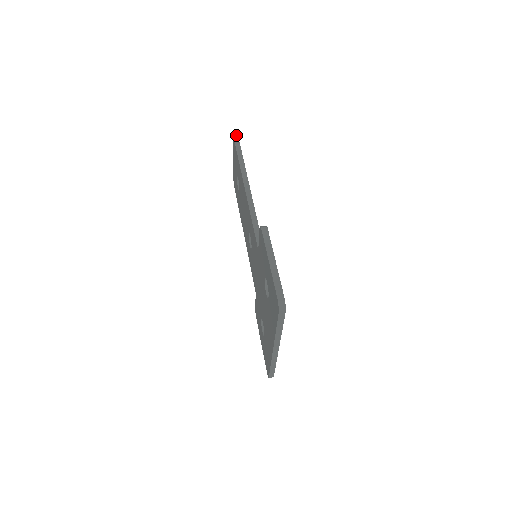
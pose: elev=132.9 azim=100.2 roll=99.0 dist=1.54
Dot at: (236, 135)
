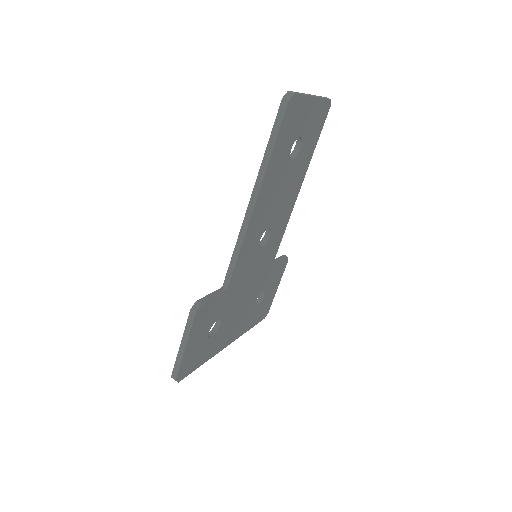
Dot at: (285, 100)
